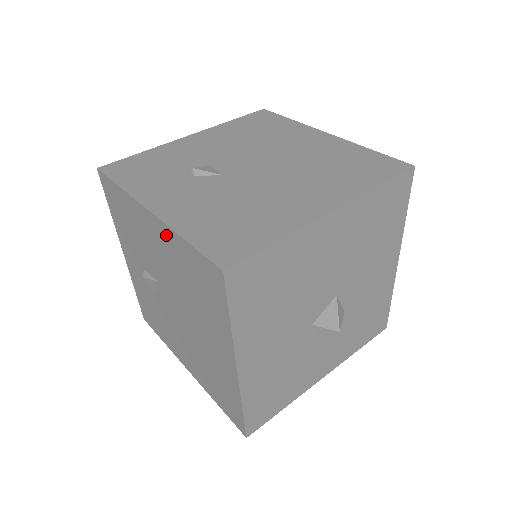
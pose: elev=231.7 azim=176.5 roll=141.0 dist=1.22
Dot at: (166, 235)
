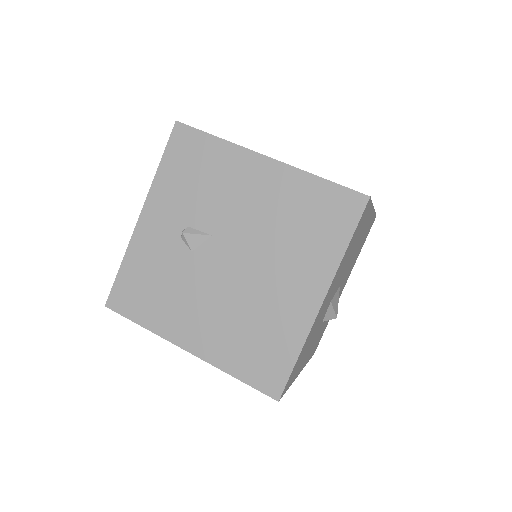
Dot at: (285, 177)
